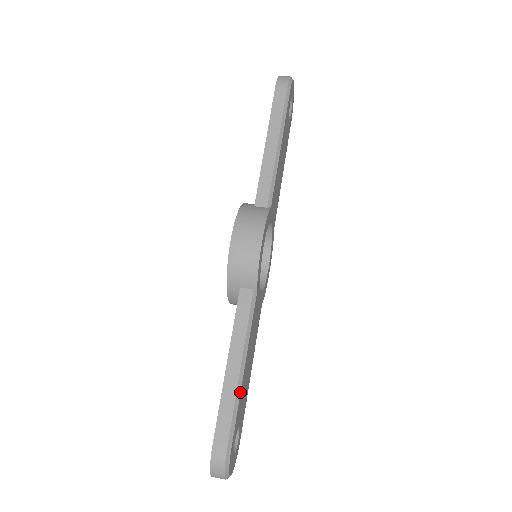
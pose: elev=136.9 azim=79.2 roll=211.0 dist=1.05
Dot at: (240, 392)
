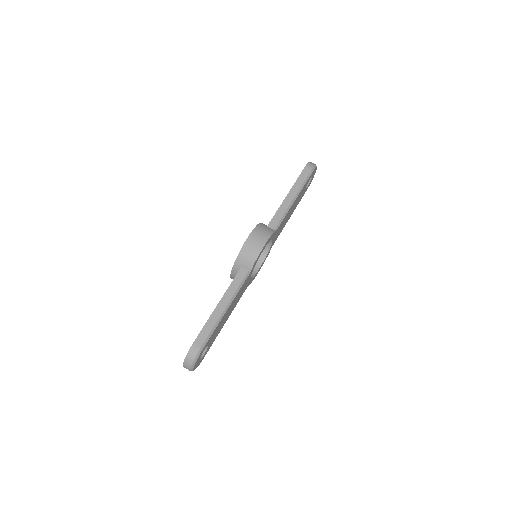
Dot at: (219, 322)
